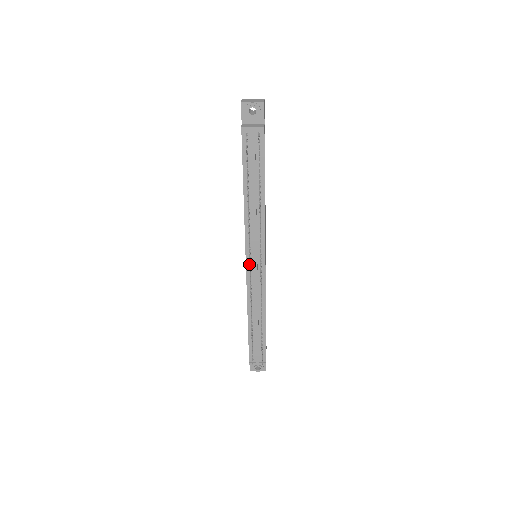
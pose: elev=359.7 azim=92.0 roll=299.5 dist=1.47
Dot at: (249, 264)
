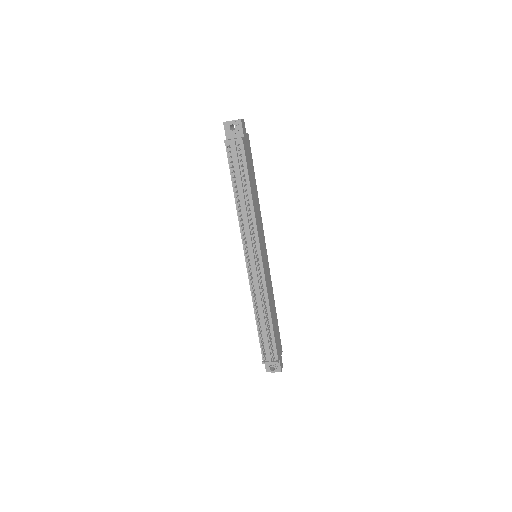
Dot at: (248, 262)
